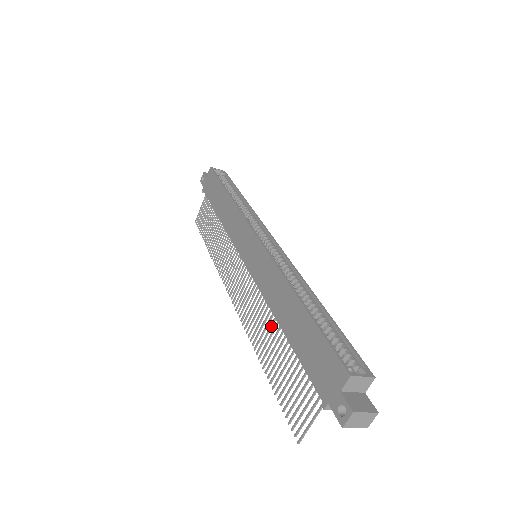
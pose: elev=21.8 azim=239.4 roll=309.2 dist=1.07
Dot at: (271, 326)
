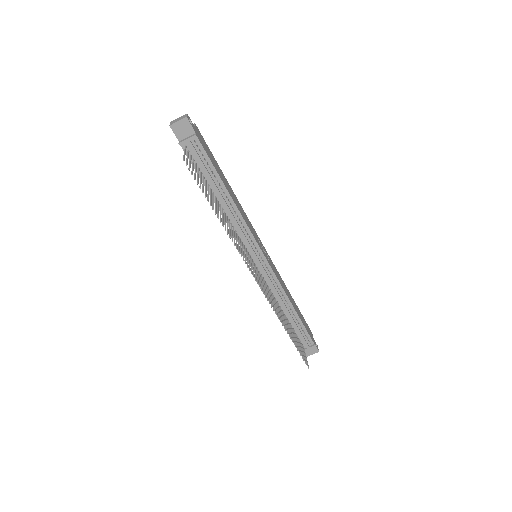
Dot at: (224, 217)
